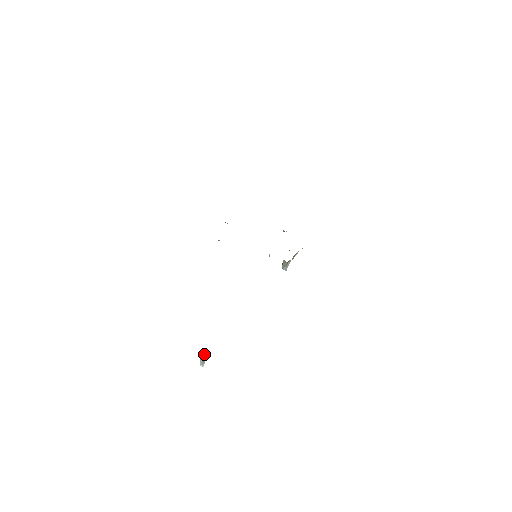
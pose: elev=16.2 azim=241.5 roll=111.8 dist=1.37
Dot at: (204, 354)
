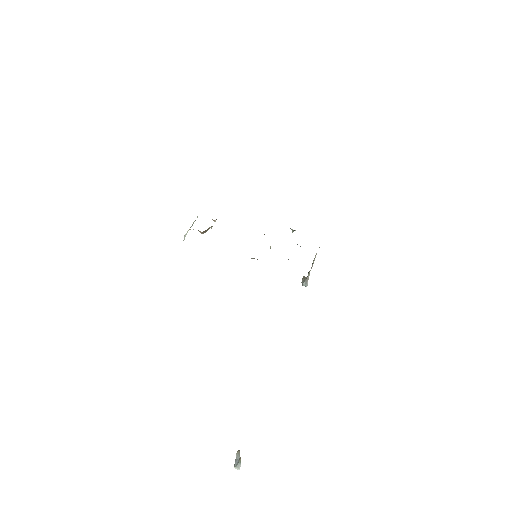
Dot at: (239, 452)
